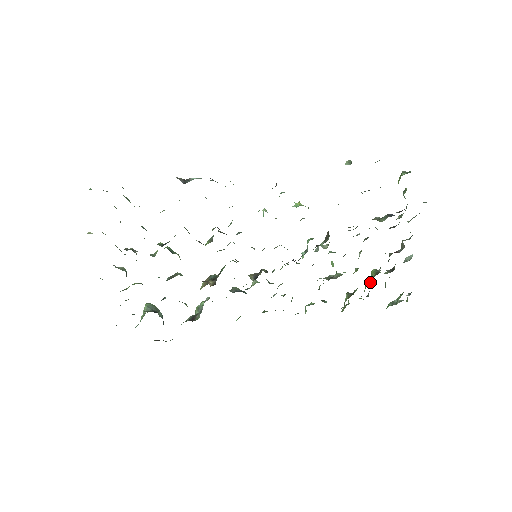
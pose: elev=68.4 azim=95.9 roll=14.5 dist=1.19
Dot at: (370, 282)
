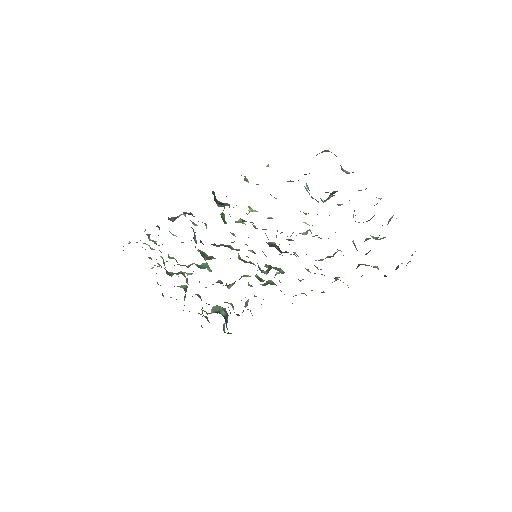
Dot at: (369, 251)
